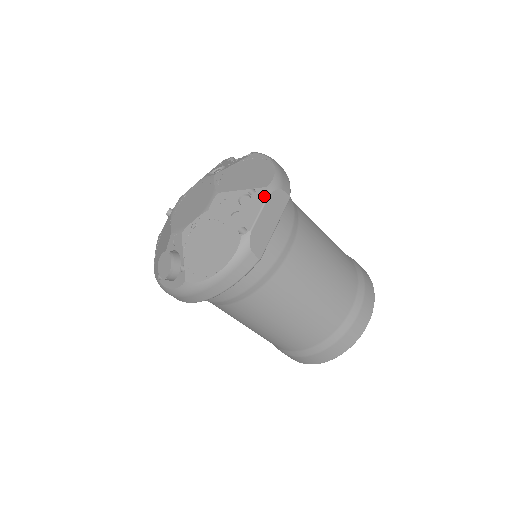
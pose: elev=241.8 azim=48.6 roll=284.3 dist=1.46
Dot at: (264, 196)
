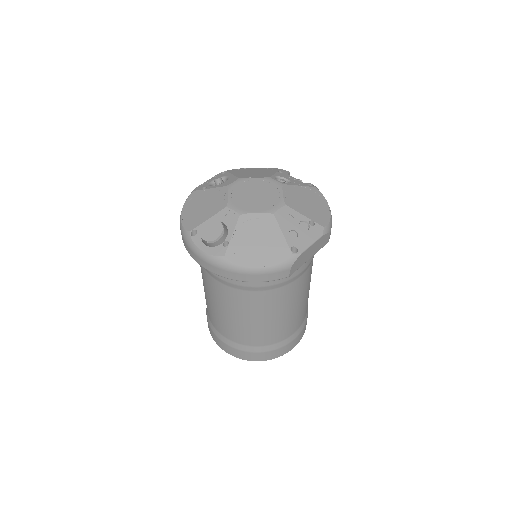
Dot at: (320, 233)
